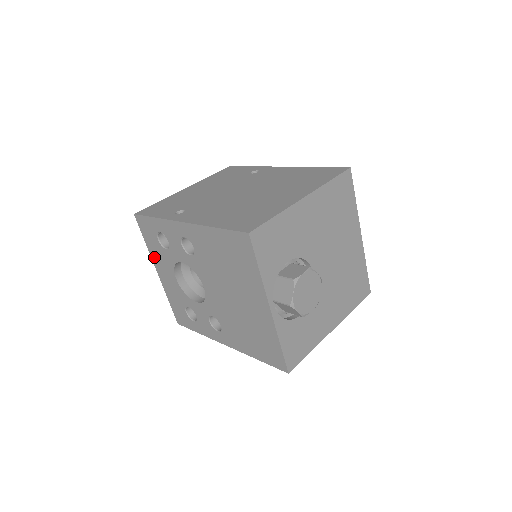
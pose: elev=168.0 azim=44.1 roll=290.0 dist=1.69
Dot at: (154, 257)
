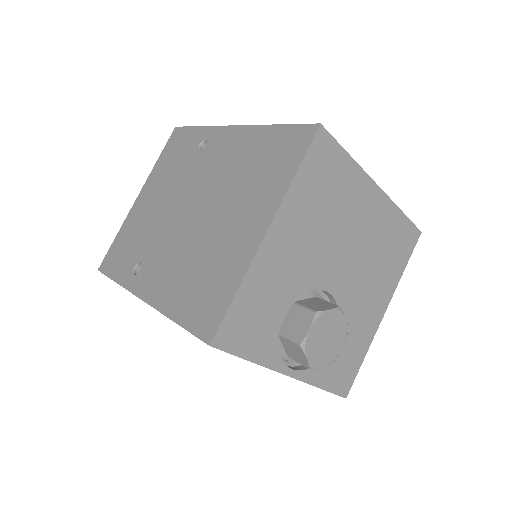
Dot at: occluded
